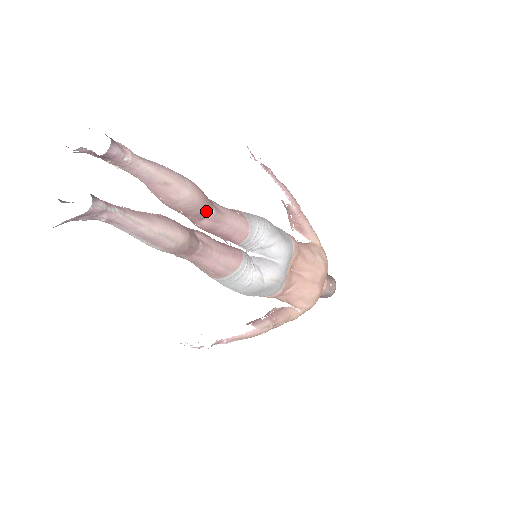
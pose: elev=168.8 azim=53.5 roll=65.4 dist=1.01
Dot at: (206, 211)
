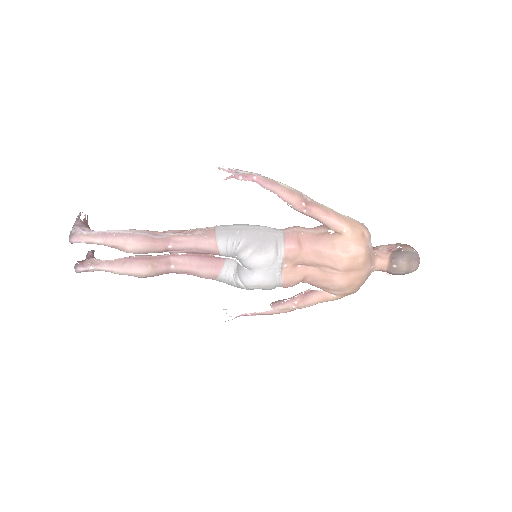
Dot at: (160, 250)
